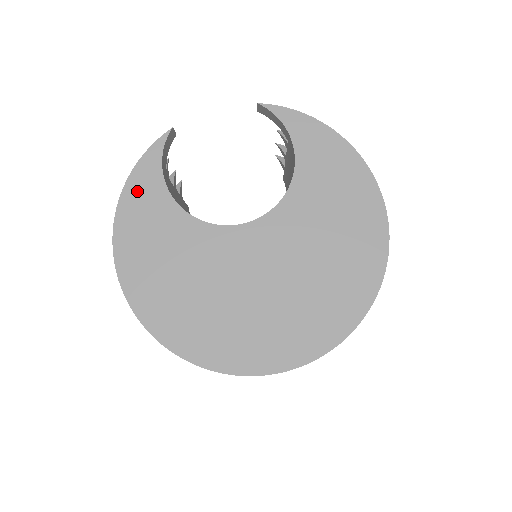
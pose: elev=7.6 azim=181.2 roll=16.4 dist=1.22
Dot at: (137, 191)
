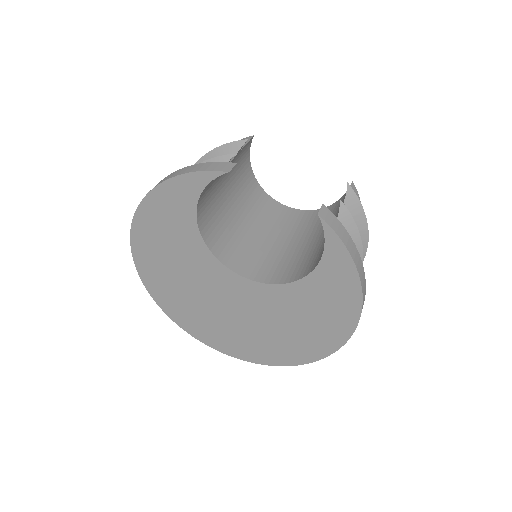
Dot at: (171, 194)
